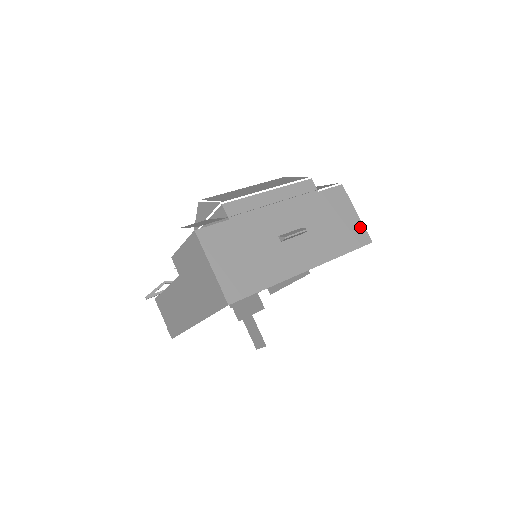
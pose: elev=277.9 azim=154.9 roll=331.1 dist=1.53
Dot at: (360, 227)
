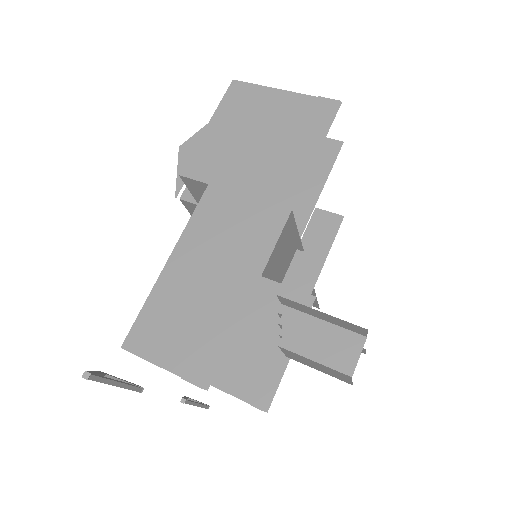
Dot at: occluded
